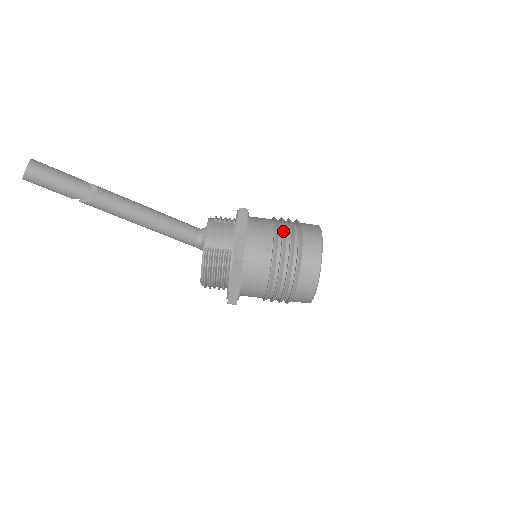
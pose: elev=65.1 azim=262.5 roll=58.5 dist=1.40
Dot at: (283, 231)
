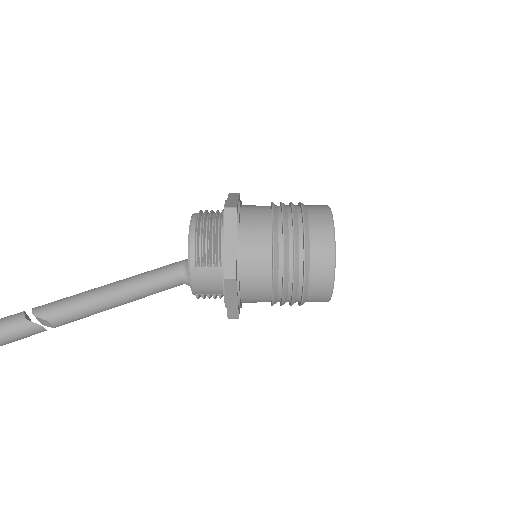
Dot at: (283, 288)
